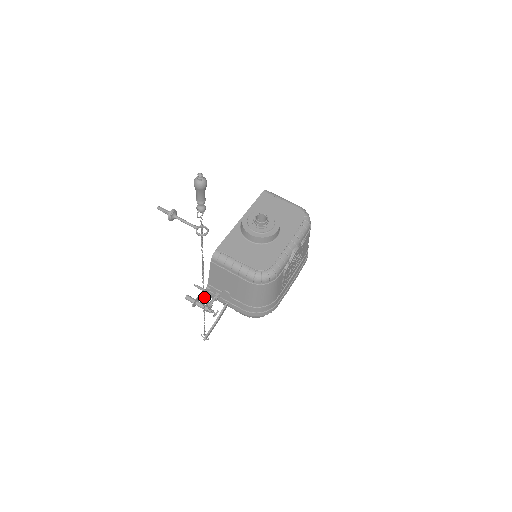
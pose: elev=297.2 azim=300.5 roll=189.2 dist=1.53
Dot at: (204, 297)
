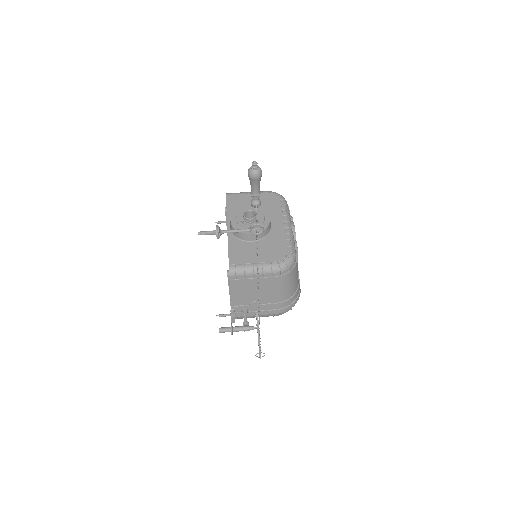
Dot at: occluded
